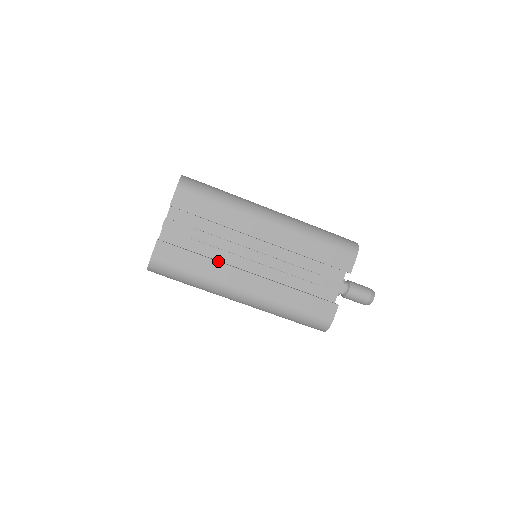
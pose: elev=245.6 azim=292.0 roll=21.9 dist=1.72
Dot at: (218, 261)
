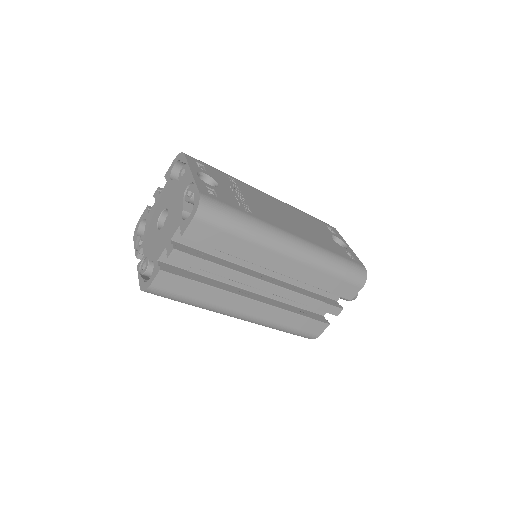
Dot at: (224, 290)
